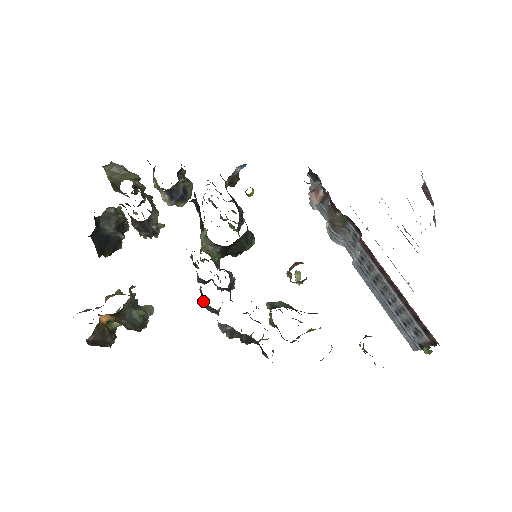
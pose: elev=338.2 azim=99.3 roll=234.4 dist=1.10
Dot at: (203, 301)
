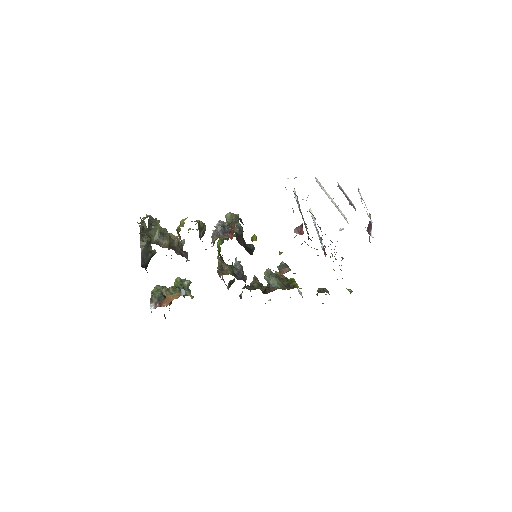
Dot at: occluded
